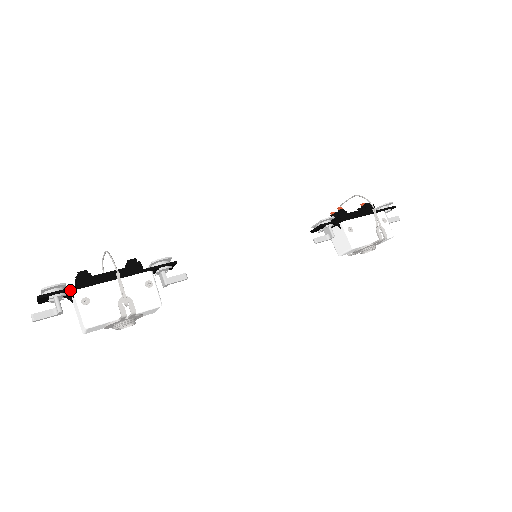
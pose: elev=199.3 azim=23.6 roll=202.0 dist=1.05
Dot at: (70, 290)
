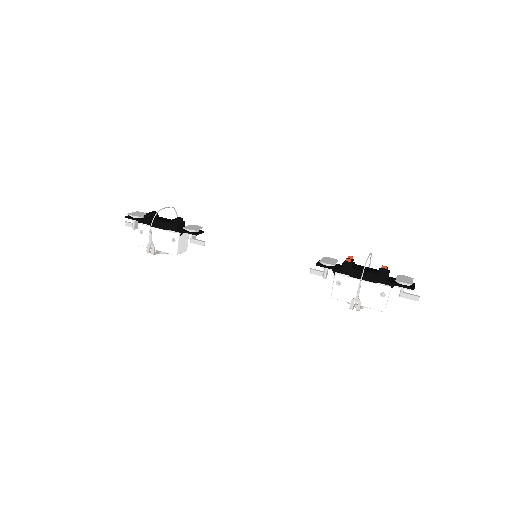
Dot at: (139, 221)
